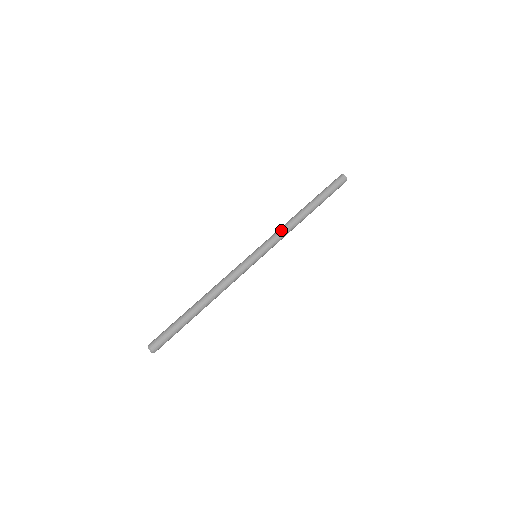
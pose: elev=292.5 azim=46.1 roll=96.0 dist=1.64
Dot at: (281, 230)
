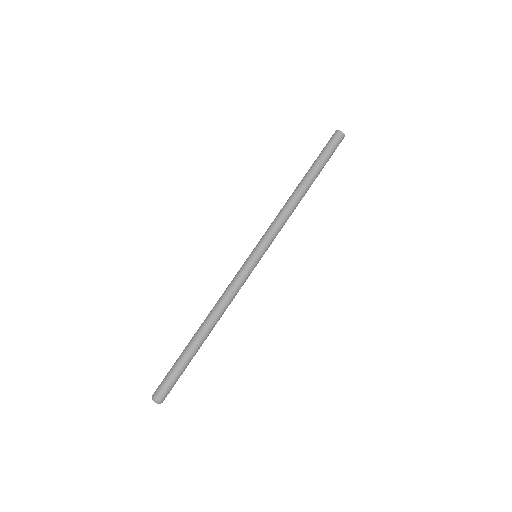
Dot at: (279, 217)
